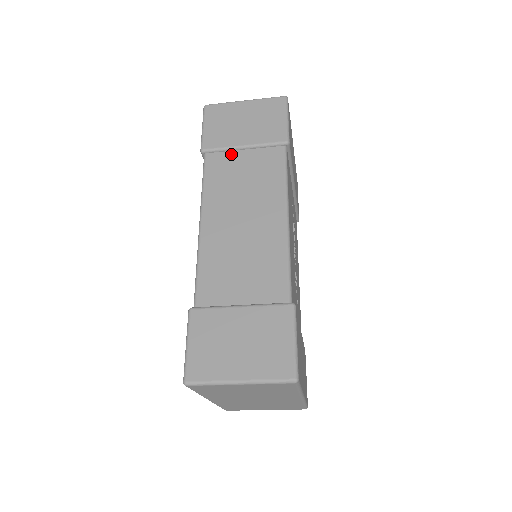
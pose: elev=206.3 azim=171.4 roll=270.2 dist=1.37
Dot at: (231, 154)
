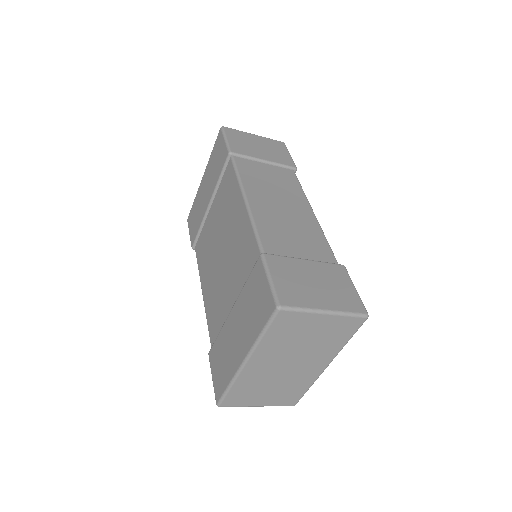
Dot at: (255, 163)
